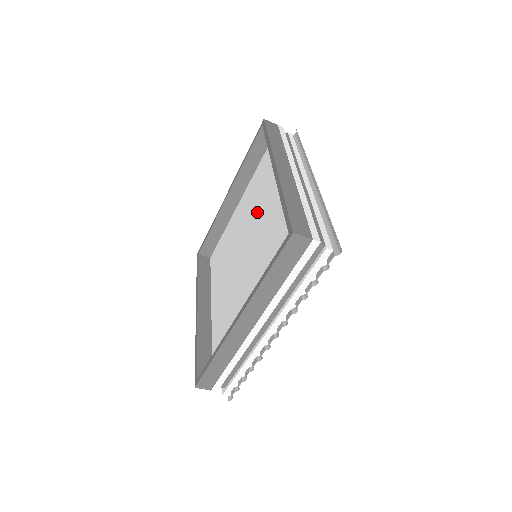
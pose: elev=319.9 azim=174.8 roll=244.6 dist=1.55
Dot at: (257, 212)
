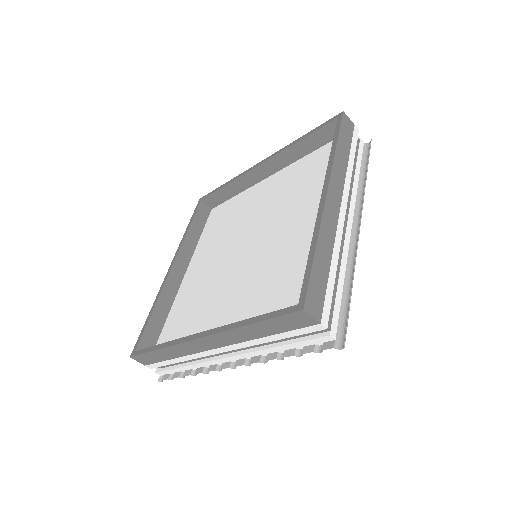
Dot at: (281, 213)
